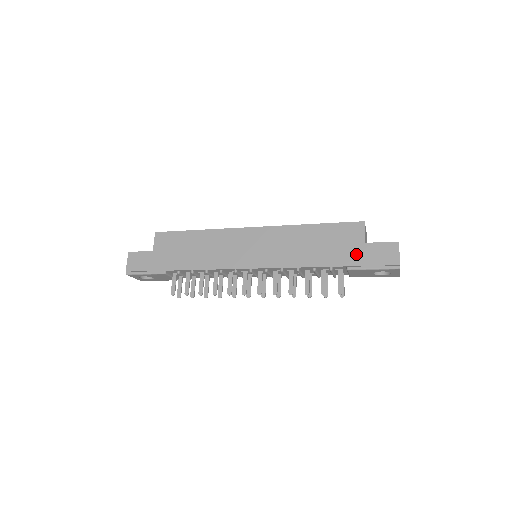
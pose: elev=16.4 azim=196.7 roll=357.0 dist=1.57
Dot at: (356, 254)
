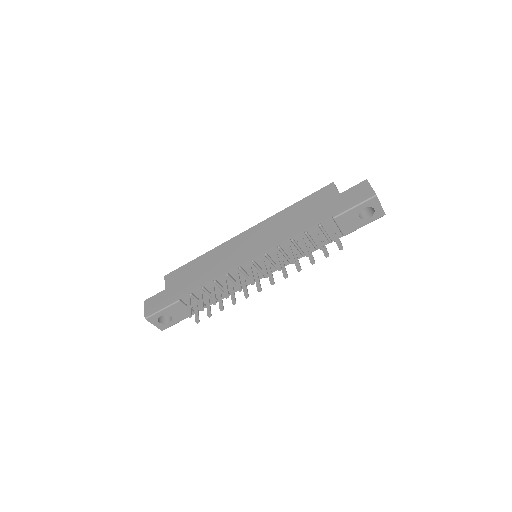
Dot at: (336, 204)
